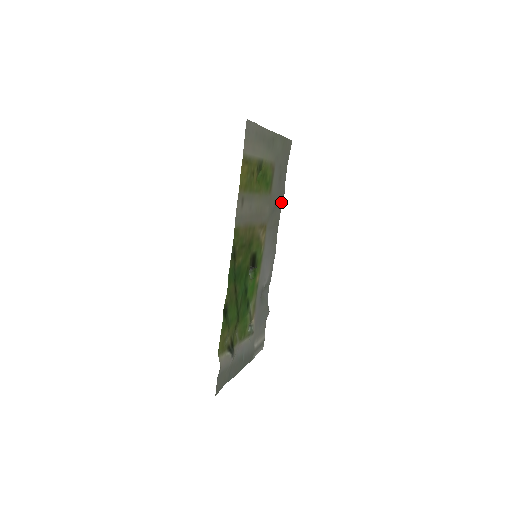
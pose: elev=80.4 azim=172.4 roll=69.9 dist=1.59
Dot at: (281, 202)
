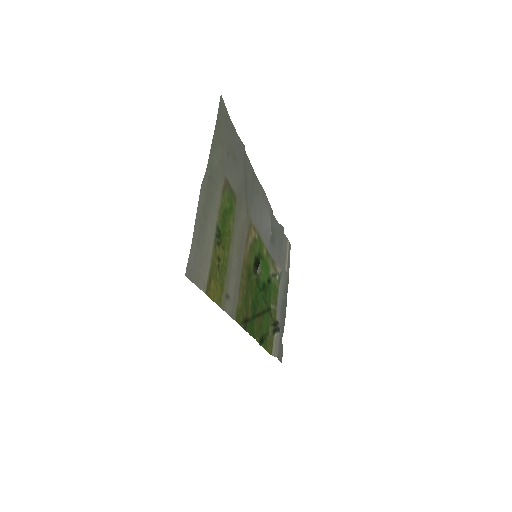
Dot at: (246, 157)
